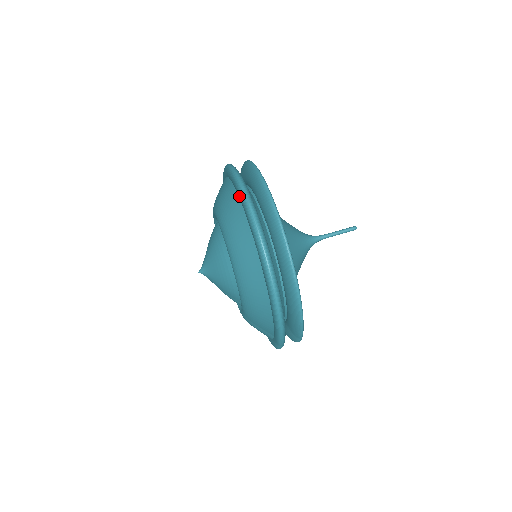
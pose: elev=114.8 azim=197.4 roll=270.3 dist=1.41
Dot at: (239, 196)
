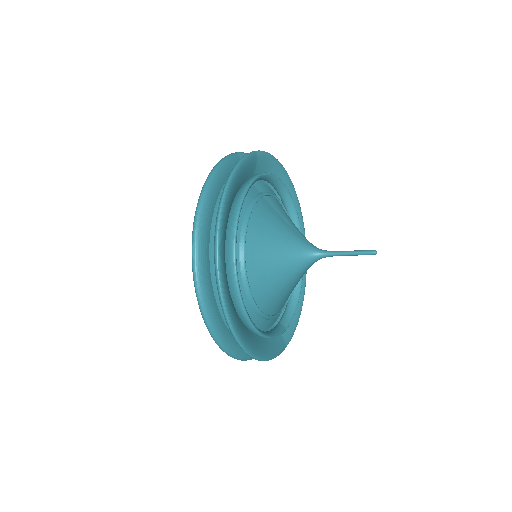
Dot at: occluded
